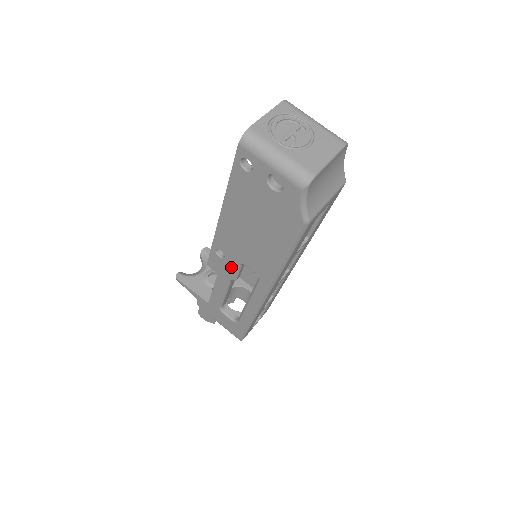
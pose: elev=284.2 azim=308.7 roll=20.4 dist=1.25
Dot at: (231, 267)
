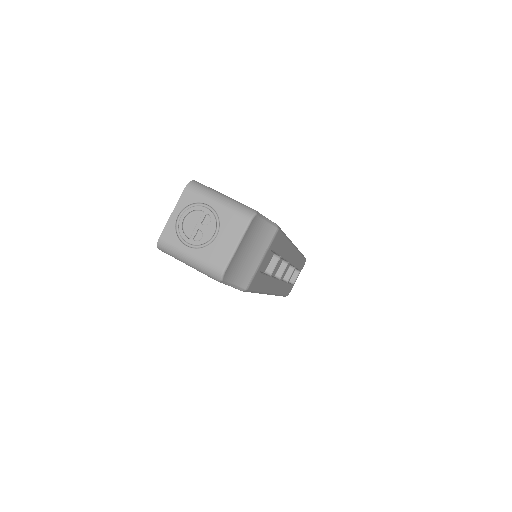
Dot at: occluded
